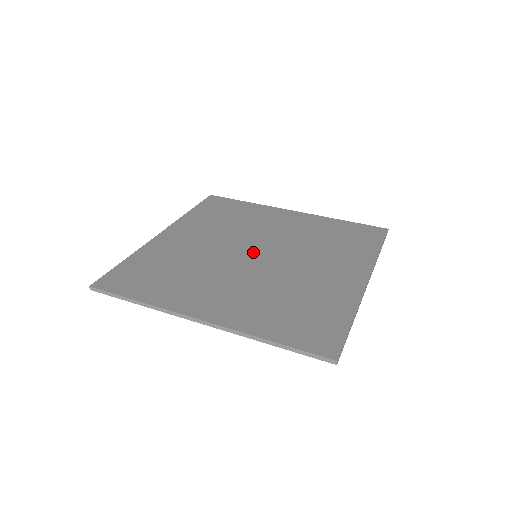
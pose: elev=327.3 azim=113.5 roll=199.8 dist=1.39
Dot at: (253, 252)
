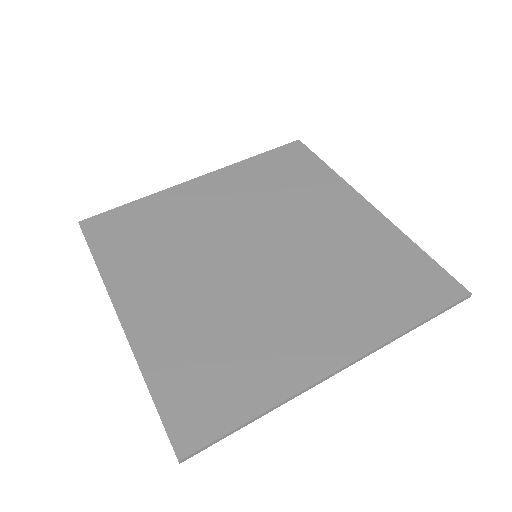
Dot at: (250, 254)
